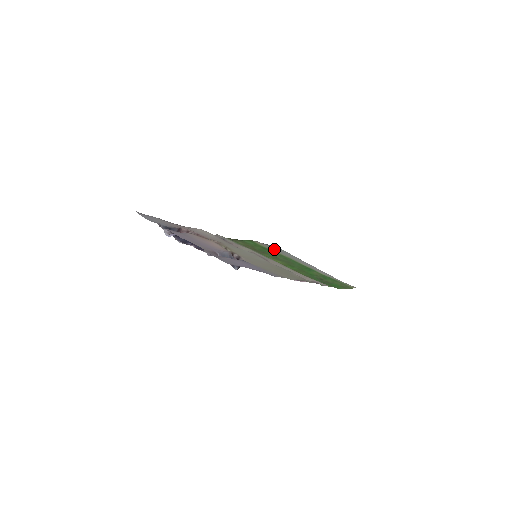
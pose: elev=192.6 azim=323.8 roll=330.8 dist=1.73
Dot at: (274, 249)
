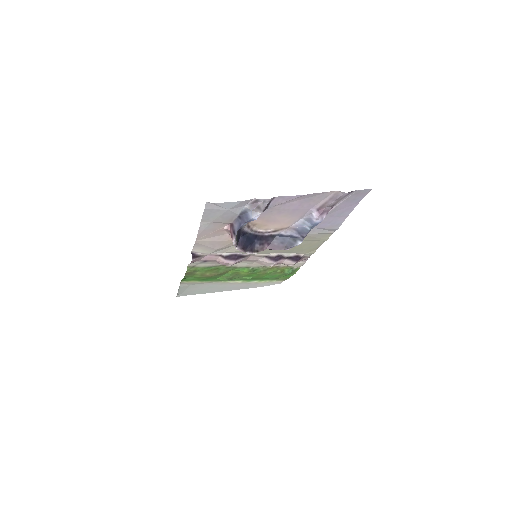
Dot at: (201, 283)
